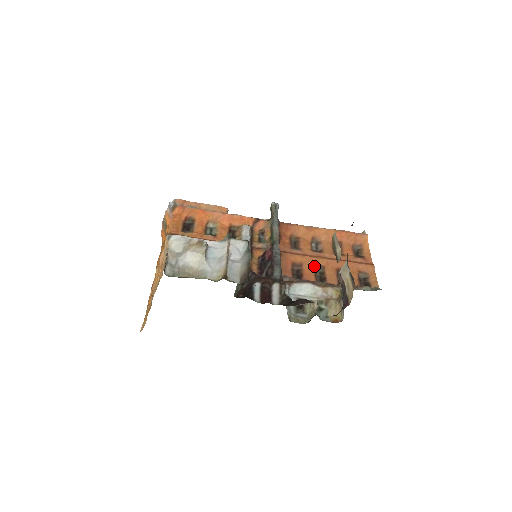
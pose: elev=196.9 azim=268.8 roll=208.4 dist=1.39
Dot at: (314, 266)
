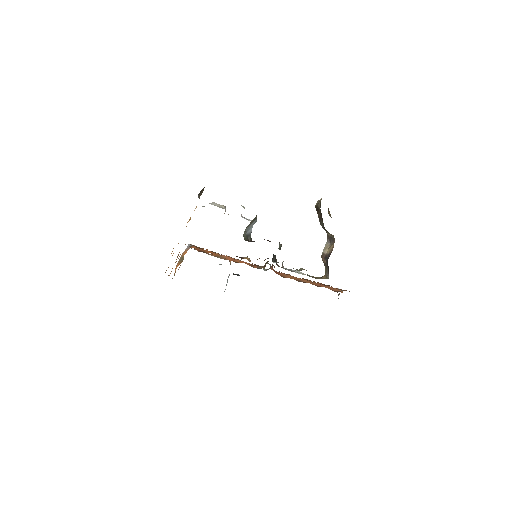
Dot at: occluded
